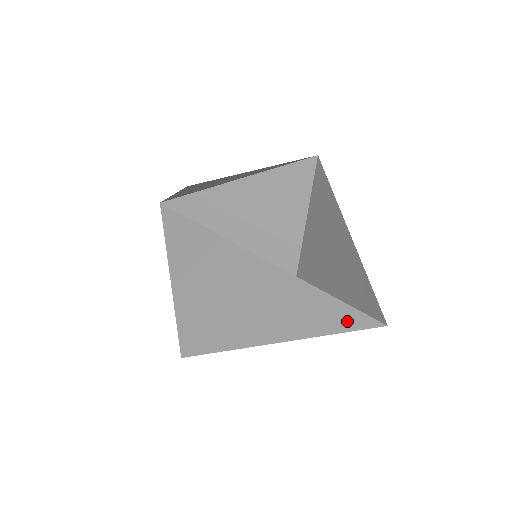
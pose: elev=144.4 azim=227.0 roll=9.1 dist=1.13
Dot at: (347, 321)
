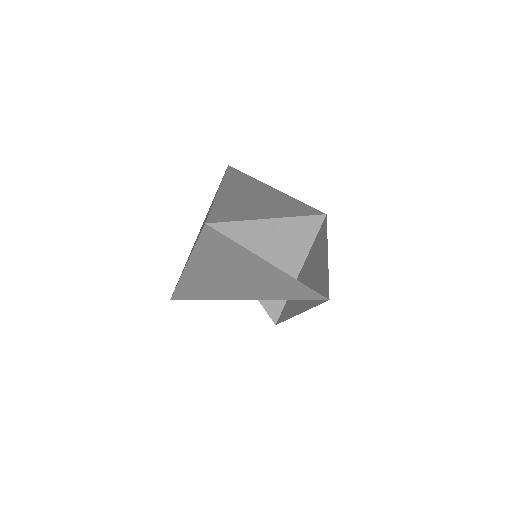
Dot at: (302, 294)
